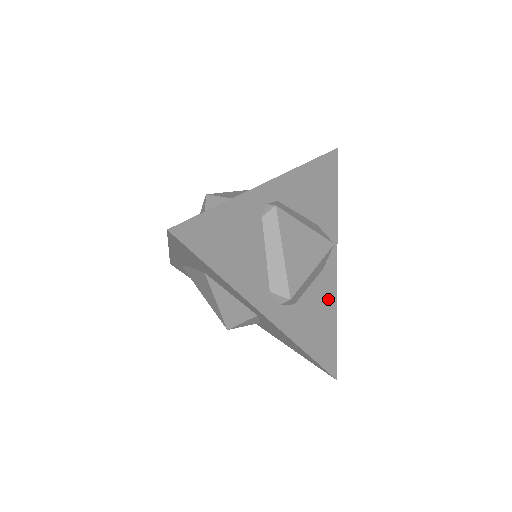
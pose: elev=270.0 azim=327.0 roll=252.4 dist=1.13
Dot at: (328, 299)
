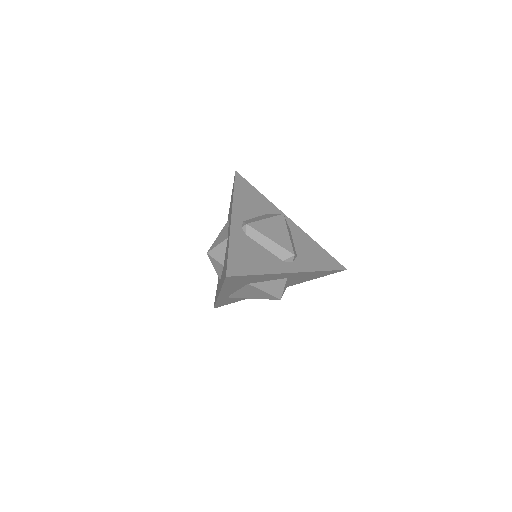
Dot at: (306, 240)
